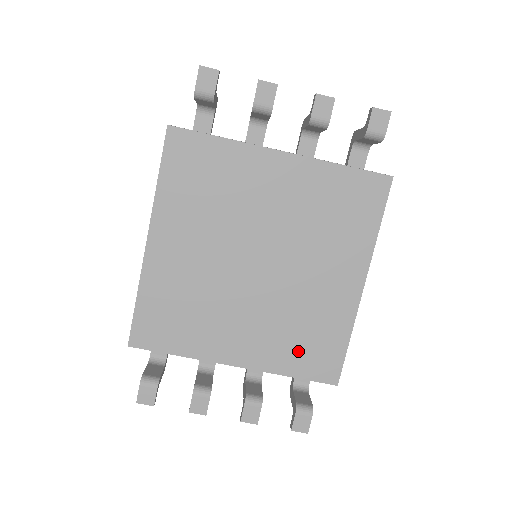
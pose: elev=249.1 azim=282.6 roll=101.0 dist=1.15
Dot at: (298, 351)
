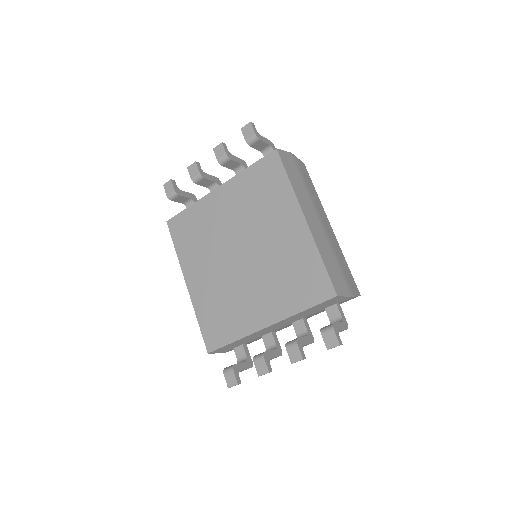
Dot at: (296, 290)
